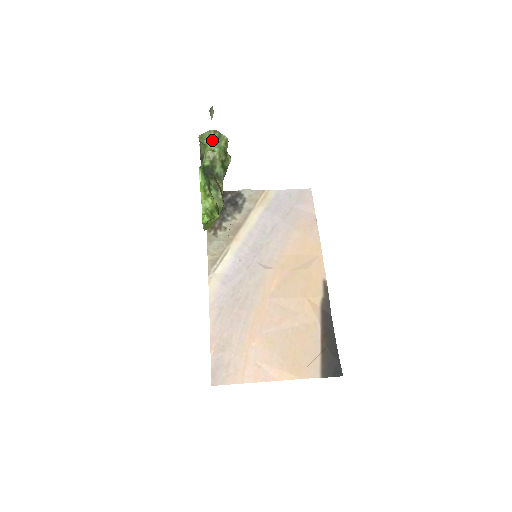
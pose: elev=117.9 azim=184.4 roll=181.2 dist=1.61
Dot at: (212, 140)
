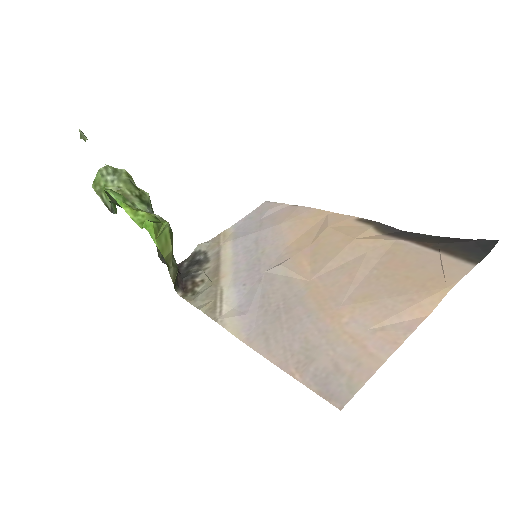
Dot at: (109, 178)
